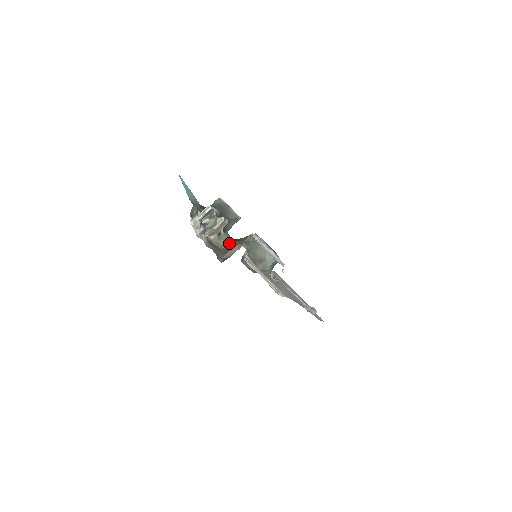
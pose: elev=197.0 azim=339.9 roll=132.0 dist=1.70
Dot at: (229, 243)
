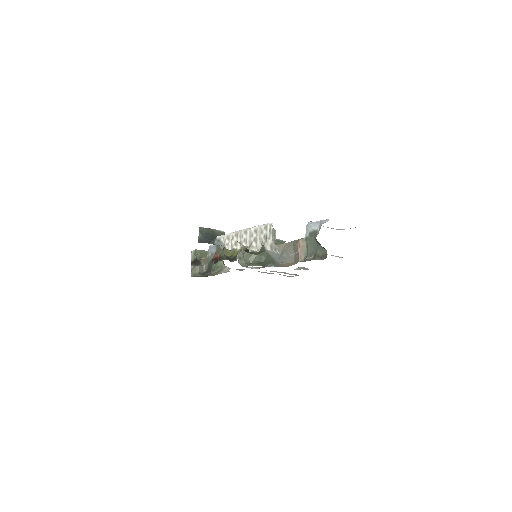
Dot at: (253, 256)
